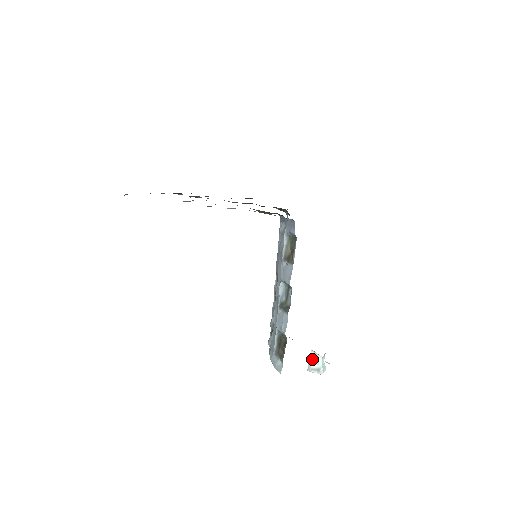
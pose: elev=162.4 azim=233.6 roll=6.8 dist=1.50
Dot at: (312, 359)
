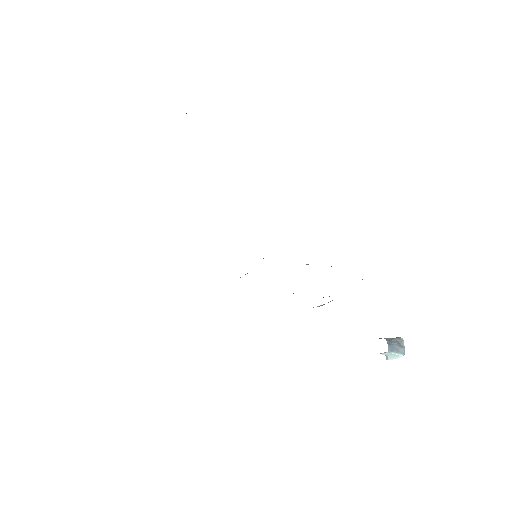
Dot at: occluded
